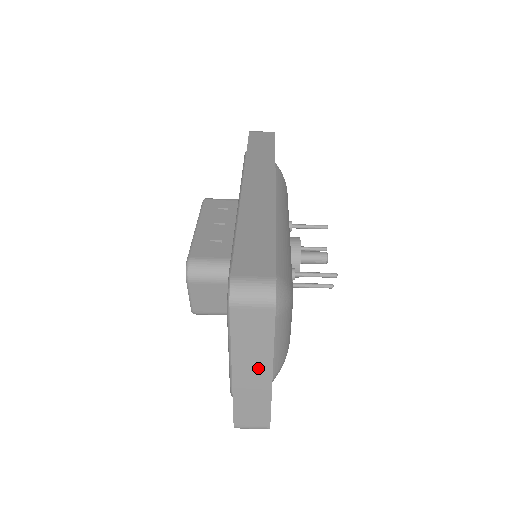
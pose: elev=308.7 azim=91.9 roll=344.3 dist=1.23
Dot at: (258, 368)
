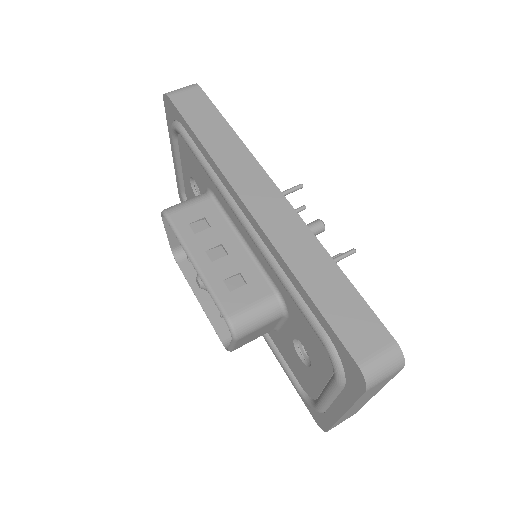
Dot at: (366, 400)
